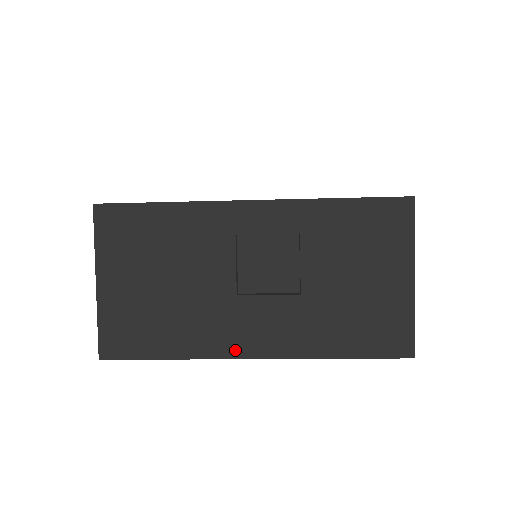
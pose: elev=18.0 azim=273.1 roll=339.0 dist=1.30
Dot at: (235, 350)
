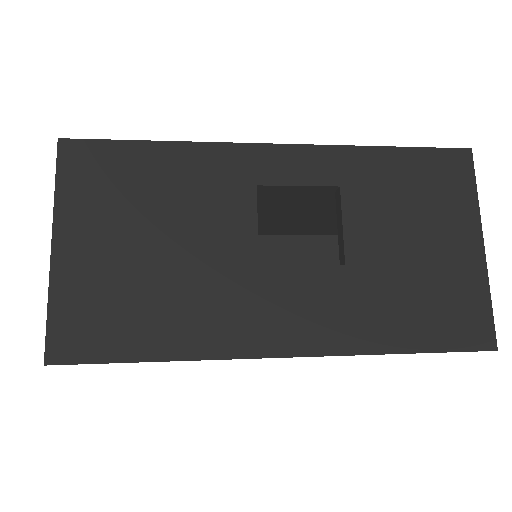
Dot at: (257, 345)
